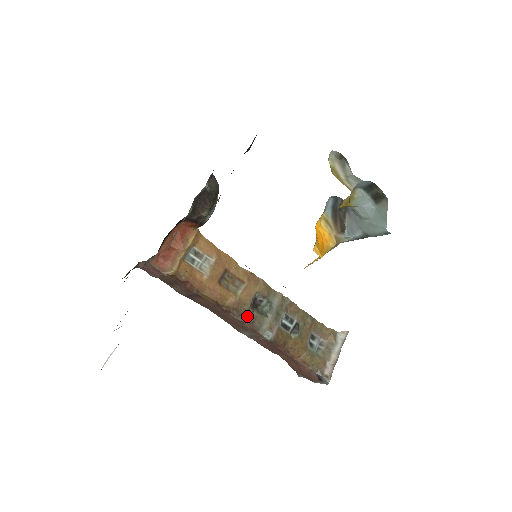
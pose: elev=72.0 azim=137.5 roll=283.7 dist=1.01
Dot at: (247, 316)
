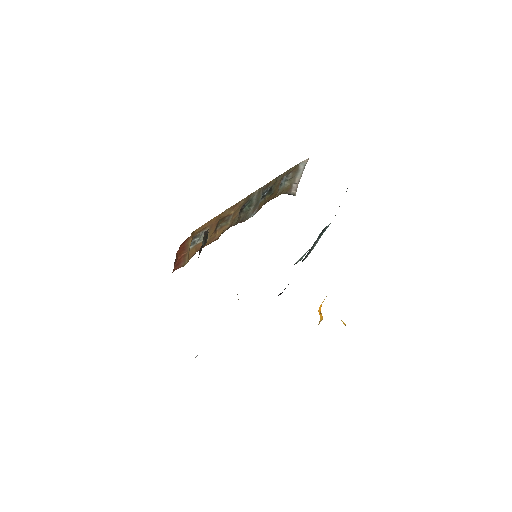
Dot at: (237, 223)
